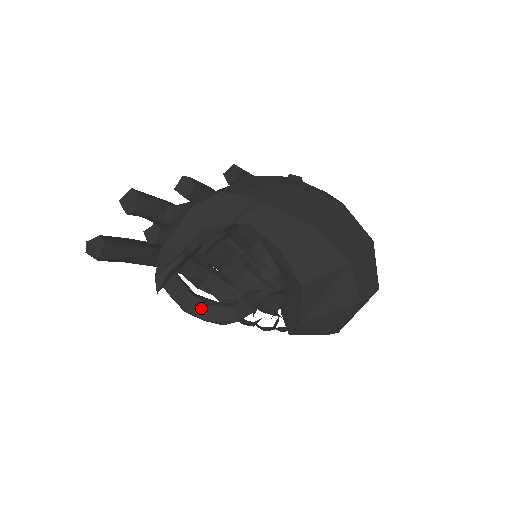
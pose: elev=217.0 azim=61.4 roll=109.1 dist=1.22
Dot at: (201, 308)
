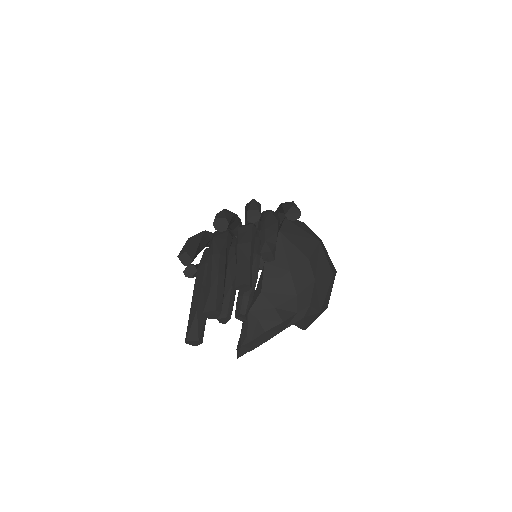
Dot at: occluded
